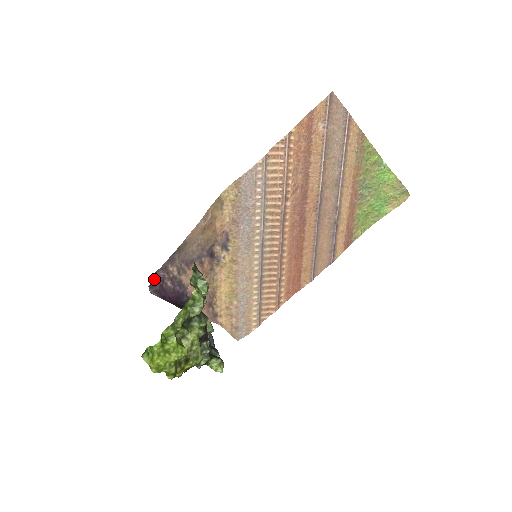
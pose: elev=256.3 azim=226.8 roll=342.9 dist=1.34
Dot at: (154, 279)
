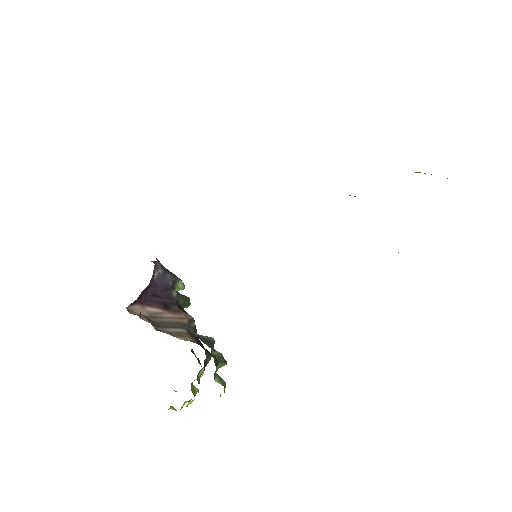
Dot at: (140, 315)
